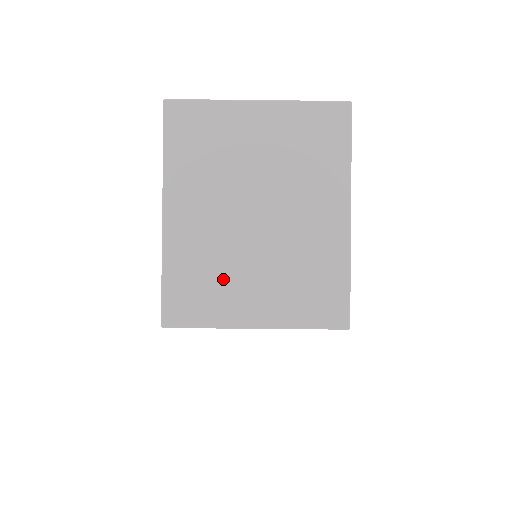
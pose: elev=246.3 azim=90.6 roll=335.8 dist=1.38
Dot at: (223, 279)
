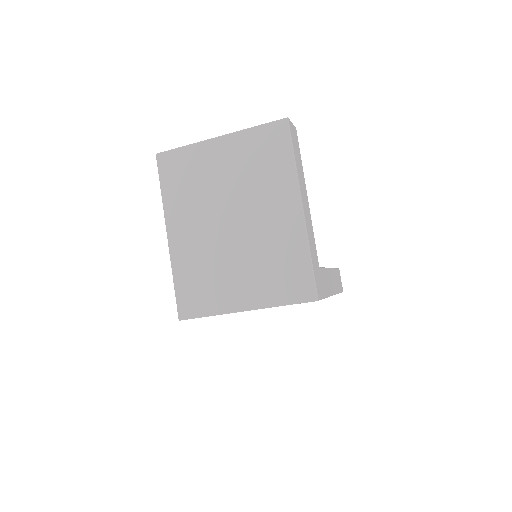
Dot at: (215, 277)
